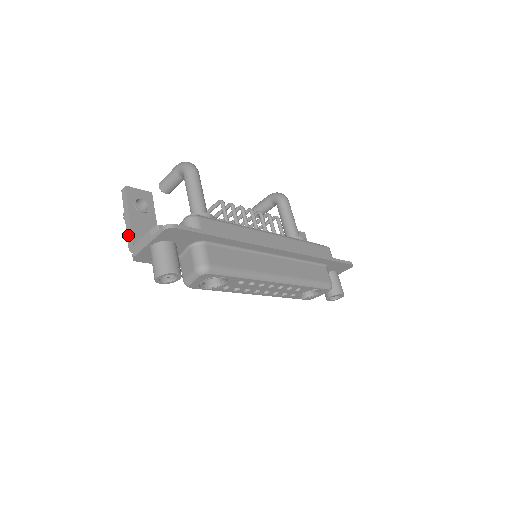
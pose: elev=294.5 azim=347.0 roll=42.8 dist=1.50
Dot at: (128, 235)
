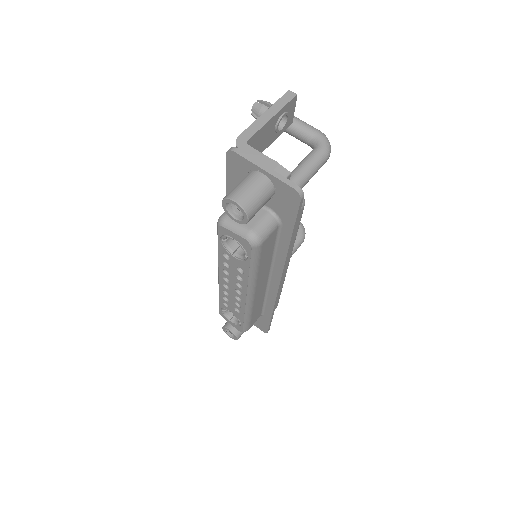
Dot at: (251, 128)
